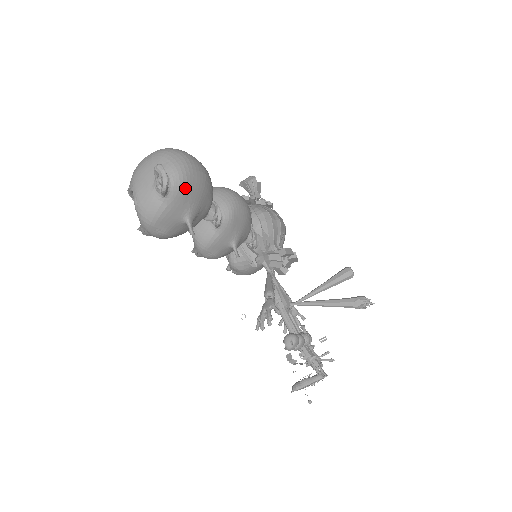
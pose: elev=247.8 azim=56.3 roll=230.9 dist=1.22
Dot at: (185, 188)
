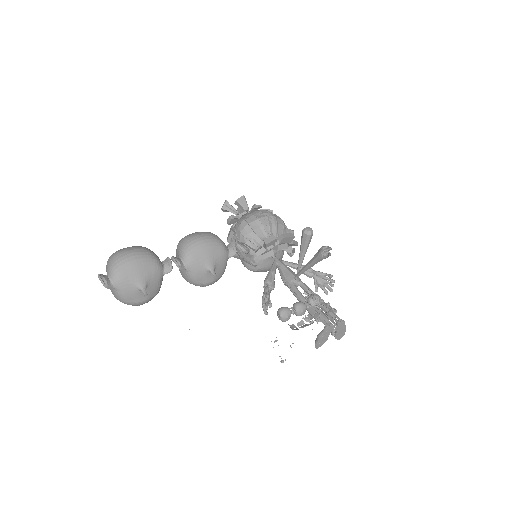
Dot at: (121, 275)
